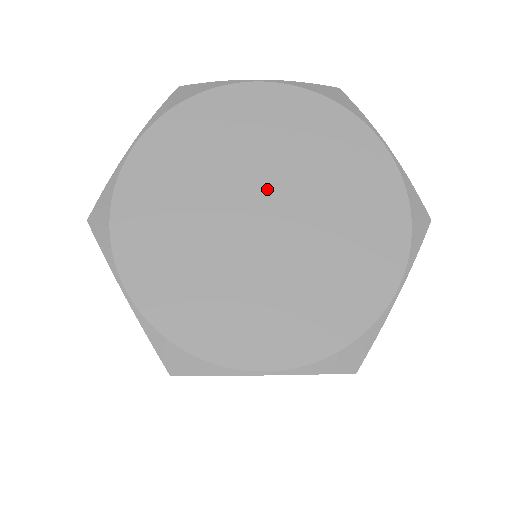
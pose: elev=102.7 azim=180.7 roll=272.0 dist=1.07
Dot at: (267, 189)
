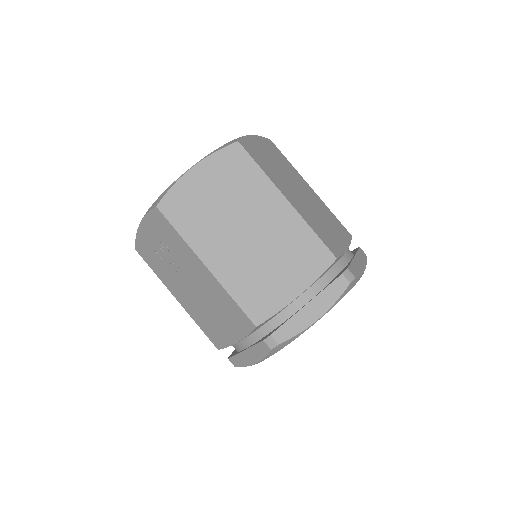
Dot at: occluded
